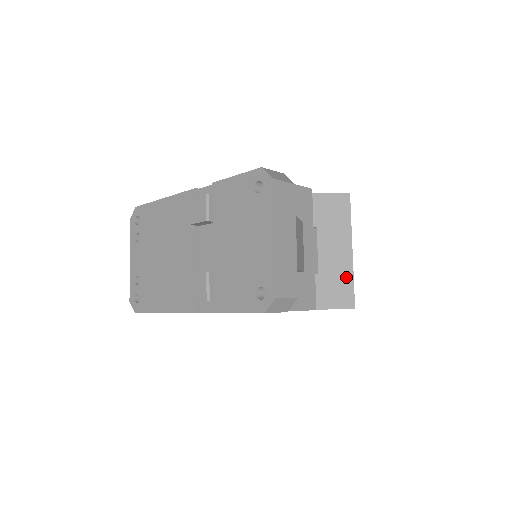
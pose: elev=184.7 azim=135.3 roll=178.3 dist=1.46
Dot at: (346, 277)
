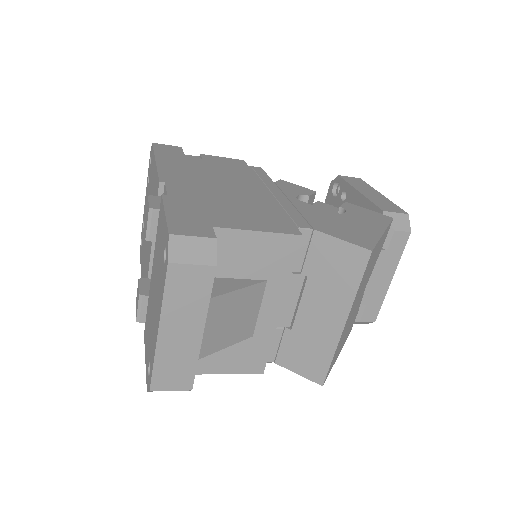
Dot at: (325, 349)
